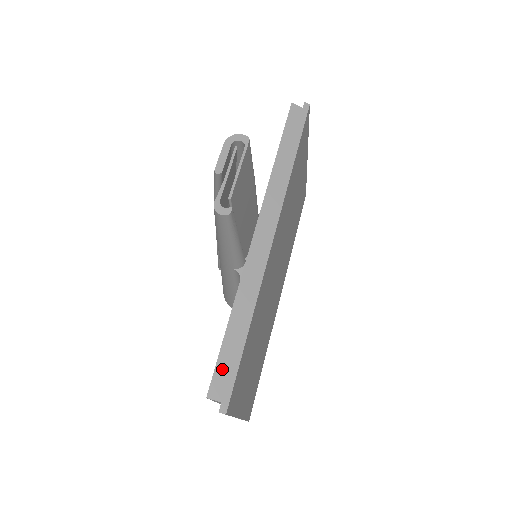
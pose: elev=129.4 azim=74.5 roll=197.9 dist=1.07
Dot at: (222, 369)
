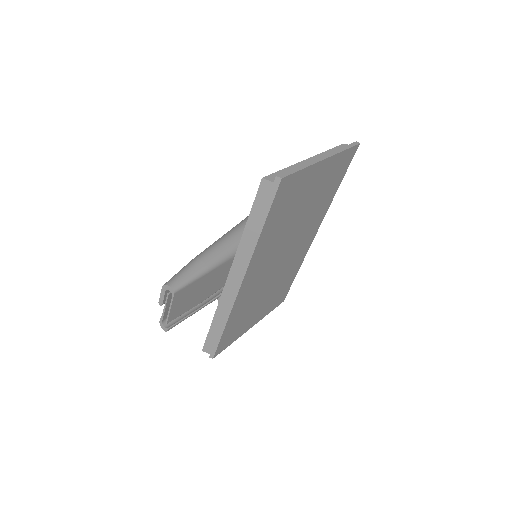
Dot at: (209, 342)
